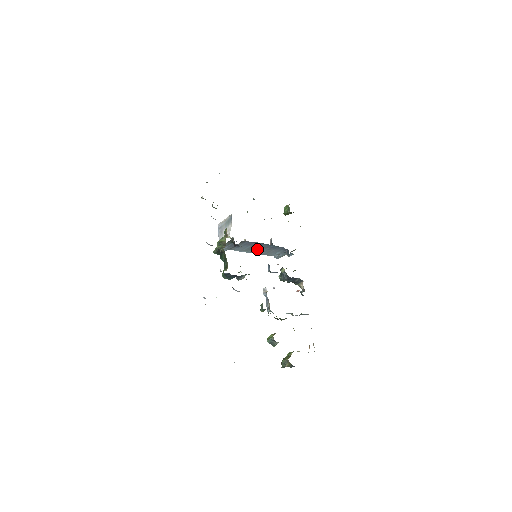
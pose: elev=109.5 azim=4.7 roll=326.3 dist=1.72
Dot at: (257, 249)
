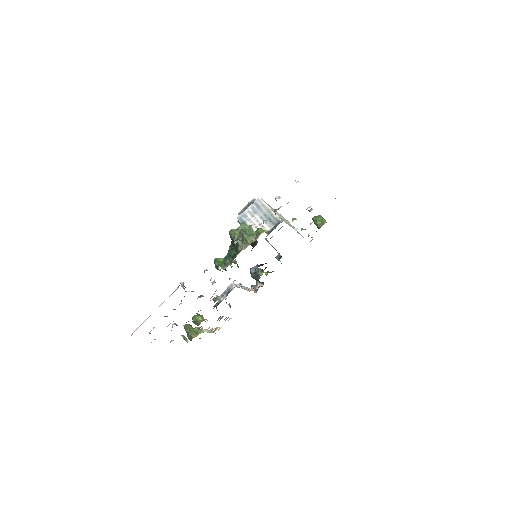
Dot at: occluded
